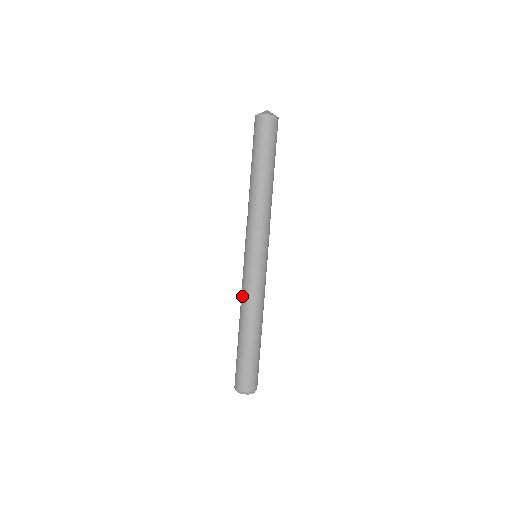
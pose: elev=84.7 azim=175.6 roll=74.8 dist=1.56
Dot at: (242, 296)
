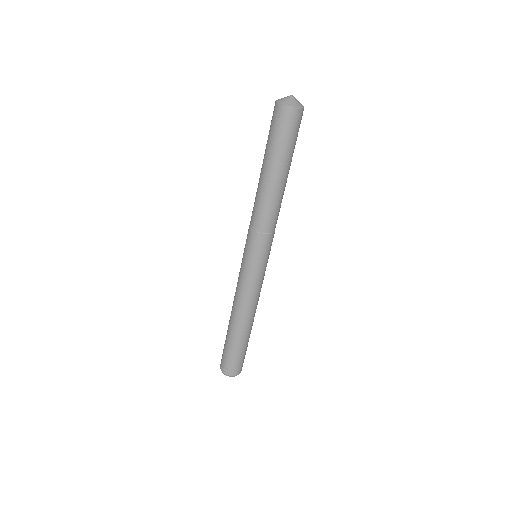
Dot at: occluded
